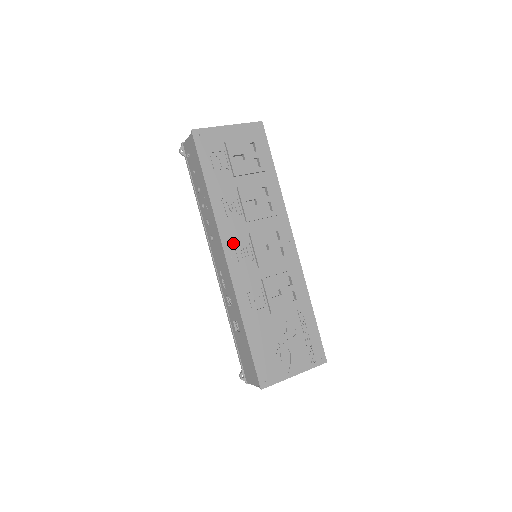
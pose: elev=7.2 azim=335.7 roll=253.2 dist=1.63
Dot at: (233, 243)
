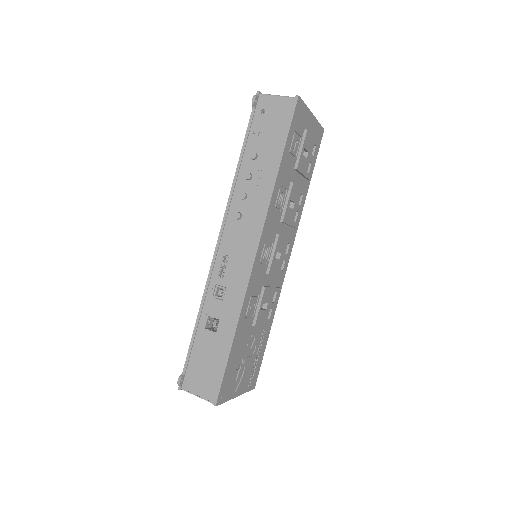
Dot at: (267, 237)
